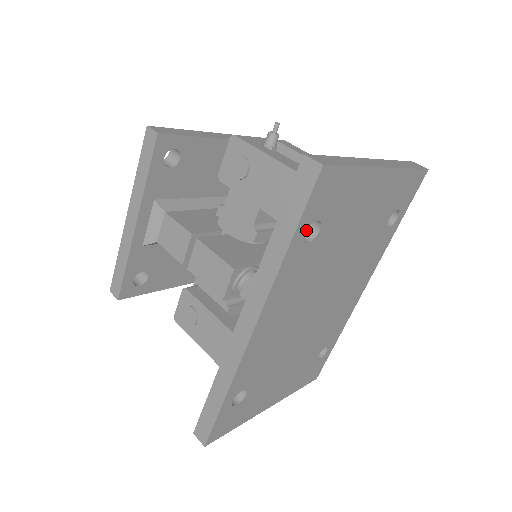
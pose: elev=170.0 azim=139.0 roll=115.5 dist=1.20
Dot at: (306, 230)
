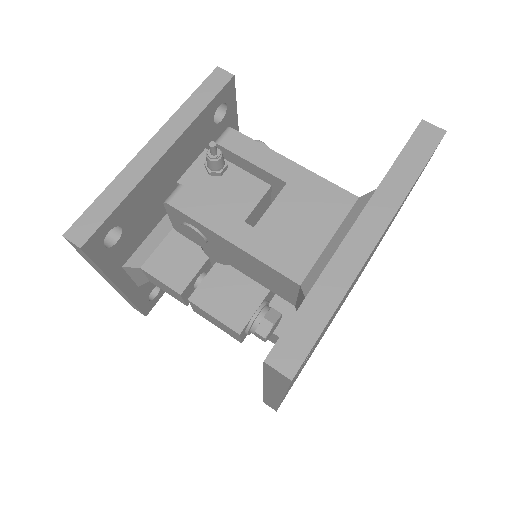
Dot at: occluded
